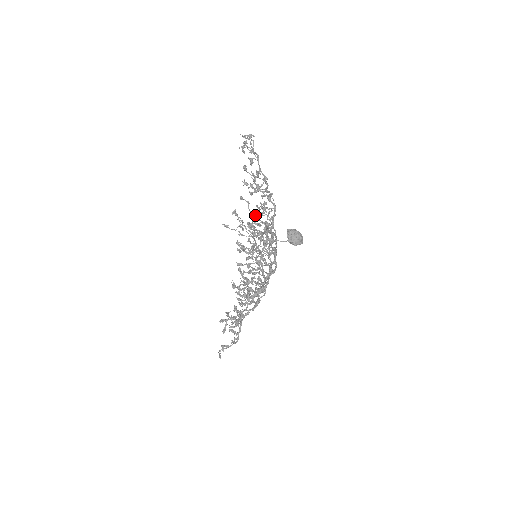
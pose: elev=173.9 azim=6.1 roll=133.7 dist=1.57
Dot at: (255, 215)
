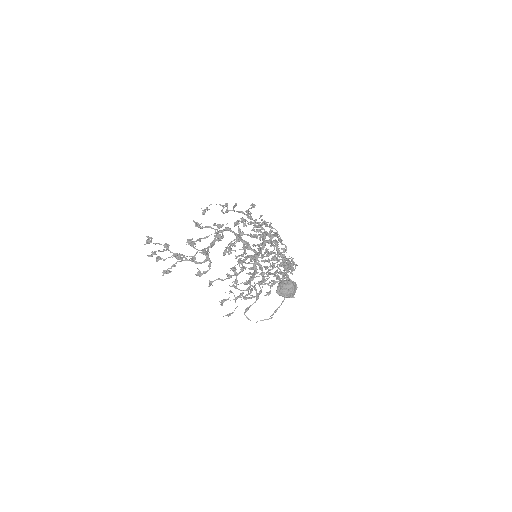
Dot at: (225, 253)
